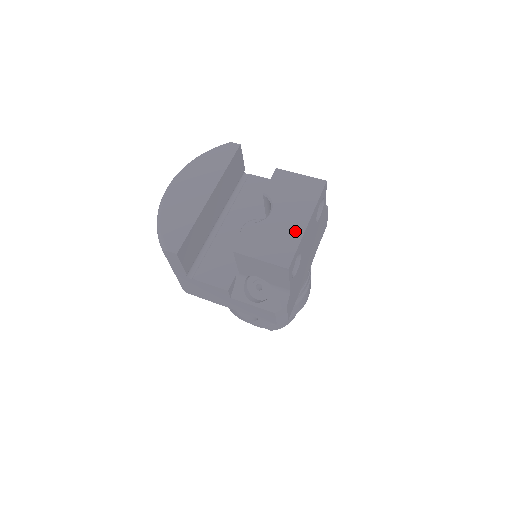
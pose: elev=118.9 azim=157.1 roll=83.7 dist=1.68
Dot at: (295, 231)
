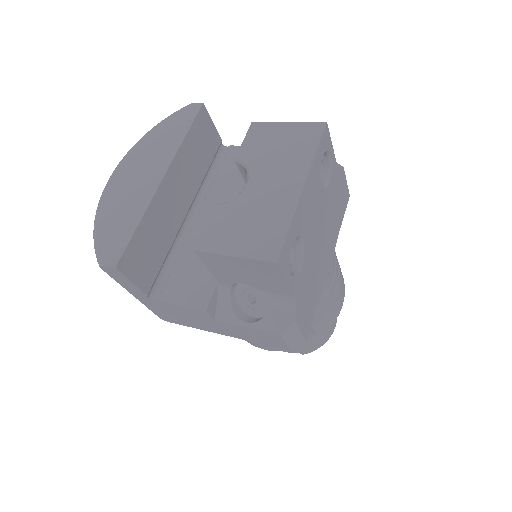
Dot at: (284, 203)
